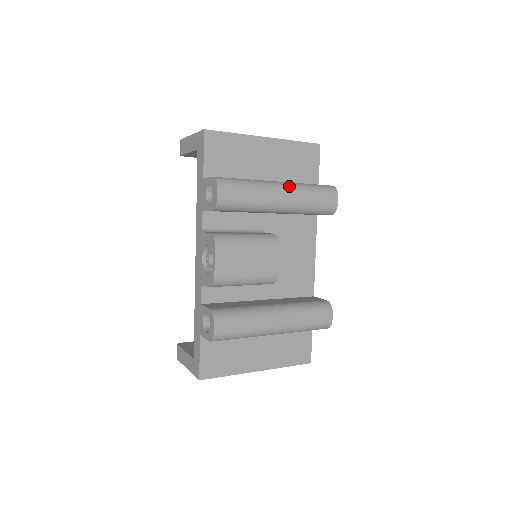
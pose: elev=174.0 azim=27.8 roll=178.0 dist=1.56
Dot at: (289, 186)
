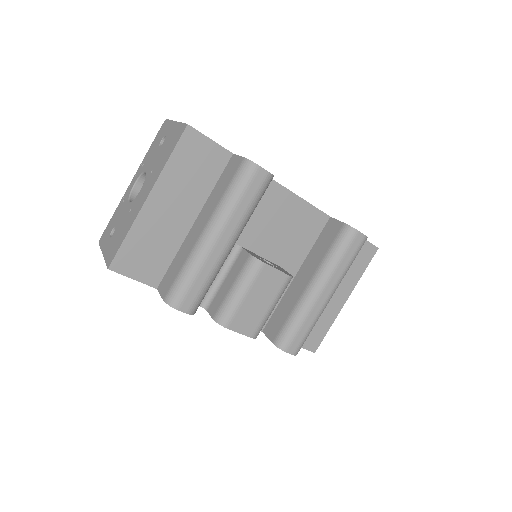
Dot at: (216, 225)
